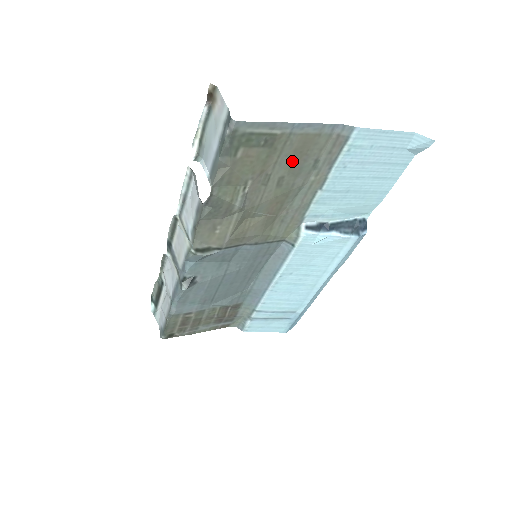
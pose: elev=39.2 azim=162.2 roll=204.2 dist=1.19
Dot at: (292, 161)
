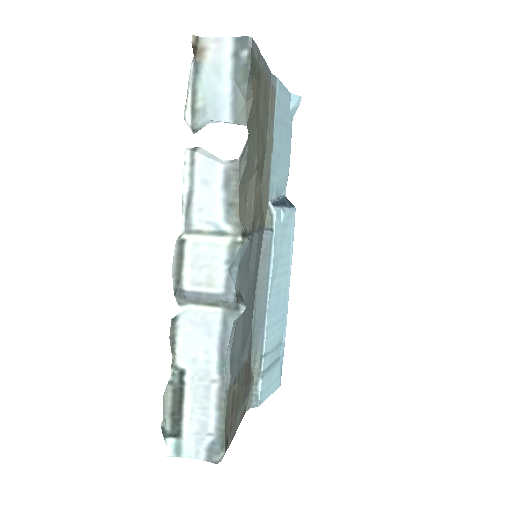
Dot at: (263, 110)
